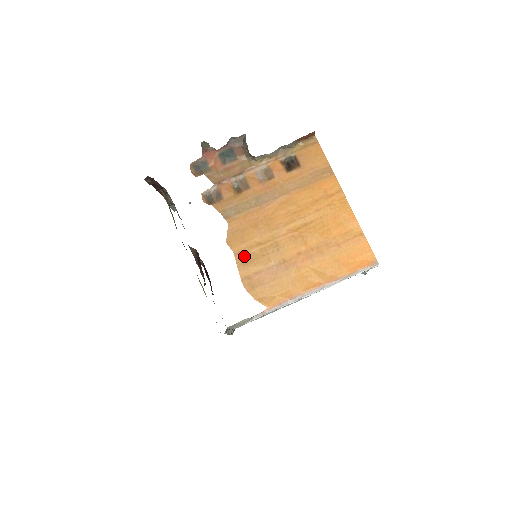
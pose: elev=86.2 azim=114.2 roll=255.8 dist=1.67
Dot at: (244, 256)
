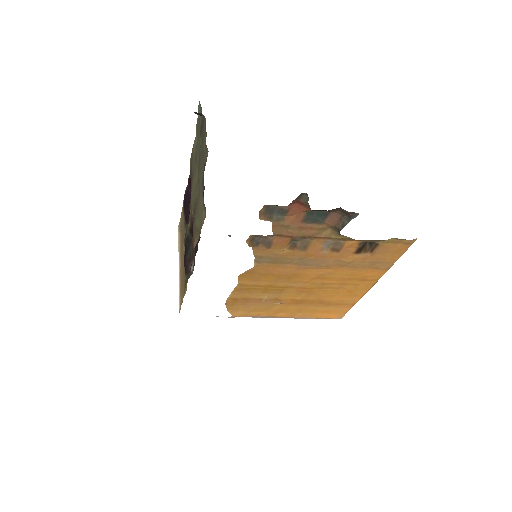
Dot at: (246, 288)
